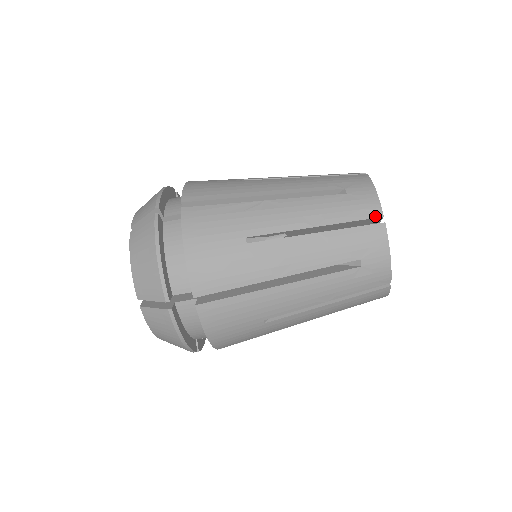
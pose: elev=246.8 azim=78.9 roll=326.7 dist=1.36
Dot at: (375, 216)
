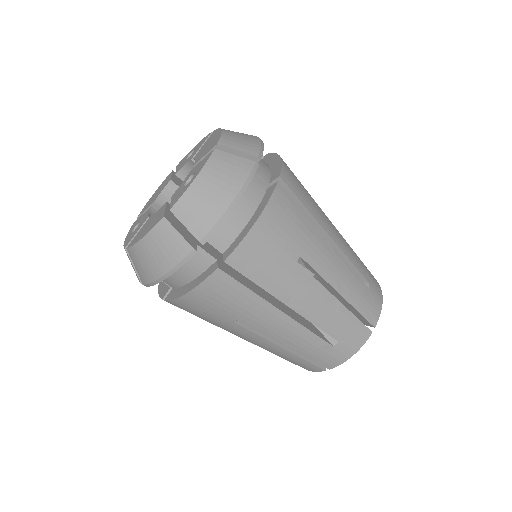
Dot at: (372, 322)
